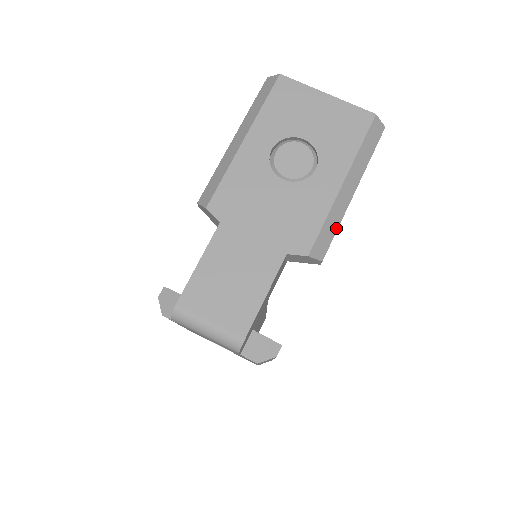
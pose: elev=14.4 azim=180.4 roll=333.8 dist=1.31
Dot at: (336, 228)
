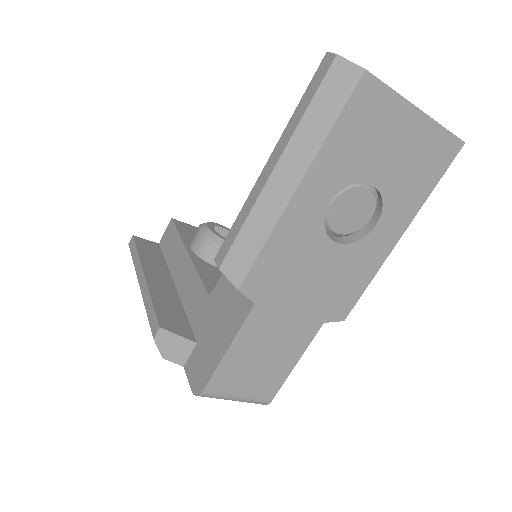
Dot at: occluded
